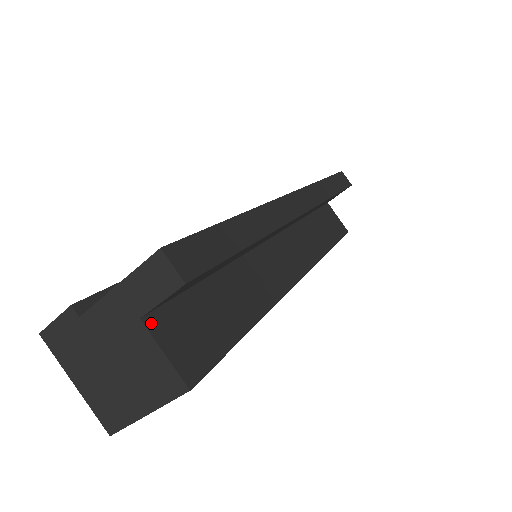
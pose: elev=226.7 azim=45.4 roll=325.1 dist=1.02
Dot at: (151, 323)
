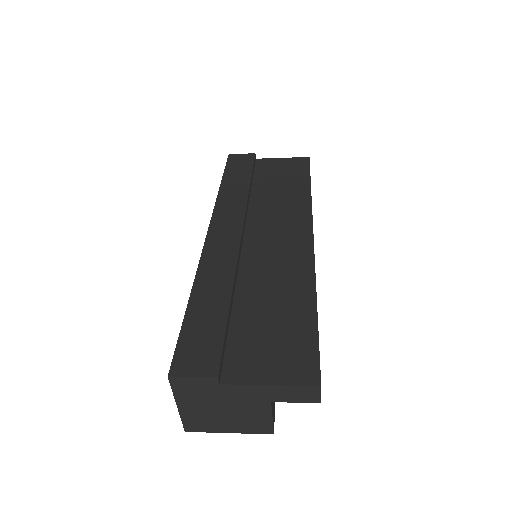
Dot at: (272, 401)
